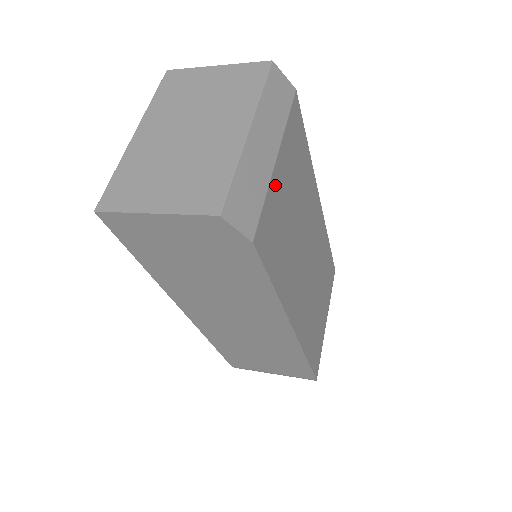
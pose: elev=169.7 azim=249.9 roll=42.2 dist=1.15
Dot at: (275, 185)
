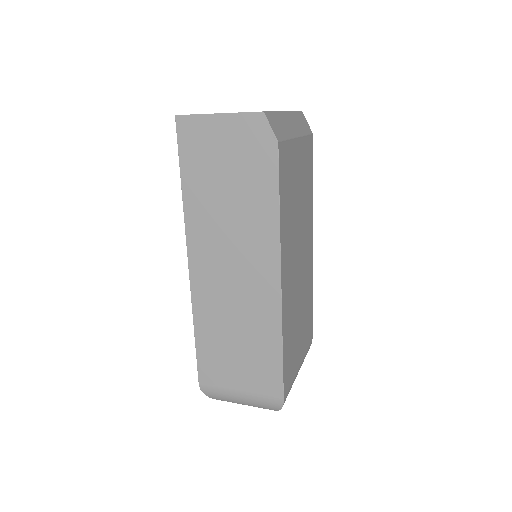
Dot at: (294, 149)
